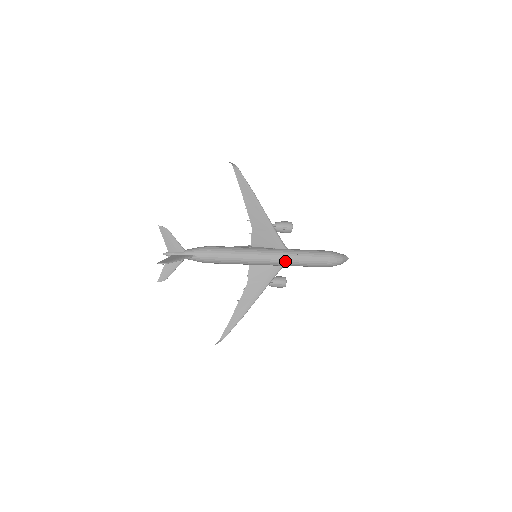
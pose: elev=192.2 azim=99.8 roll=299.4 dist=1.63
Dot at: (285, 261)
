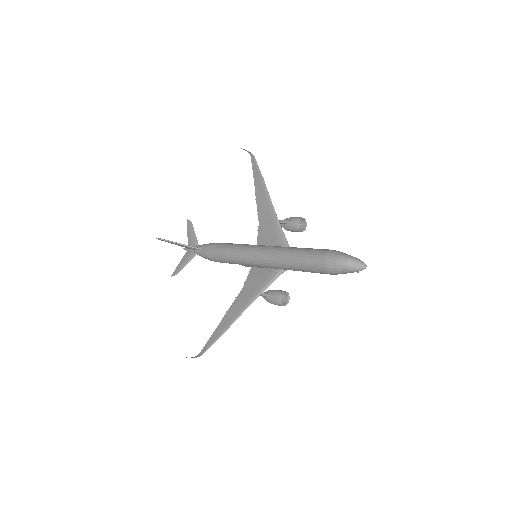
Dot at: (274, 256)
